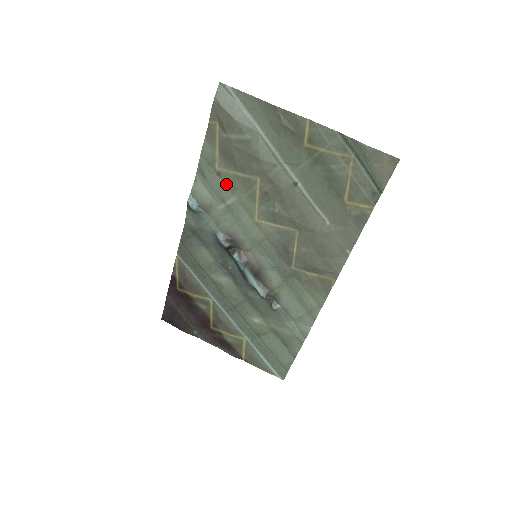
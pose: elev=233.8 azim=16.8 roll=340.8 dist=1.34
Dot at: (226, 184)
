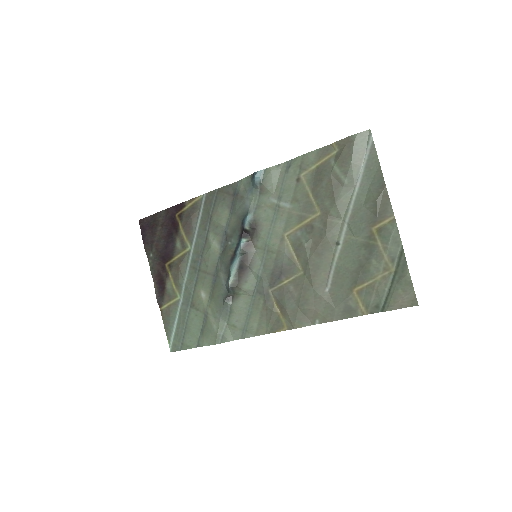
Dot at: (295, 191)
